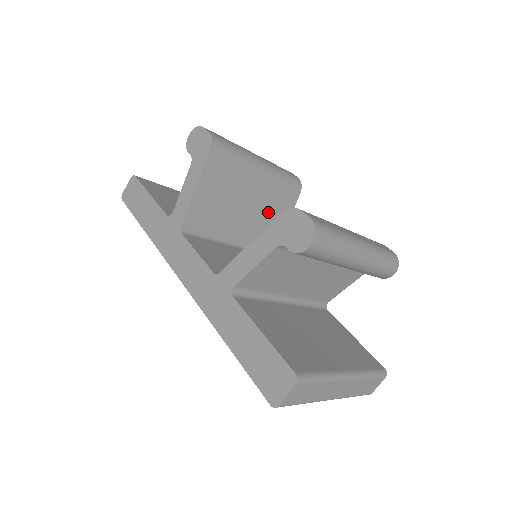
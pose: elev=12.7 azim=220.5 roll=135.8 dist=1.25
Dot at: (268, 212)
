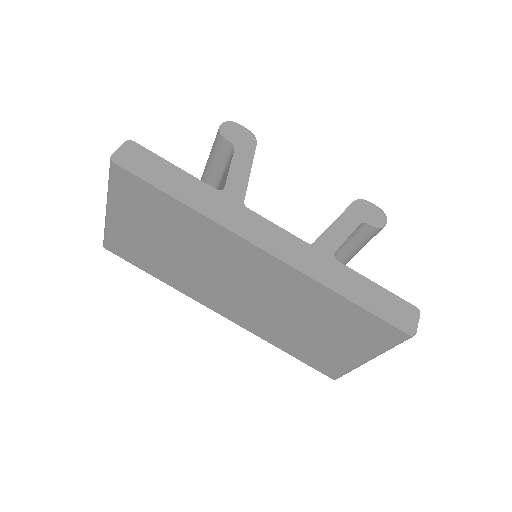
Dot at: occluded
